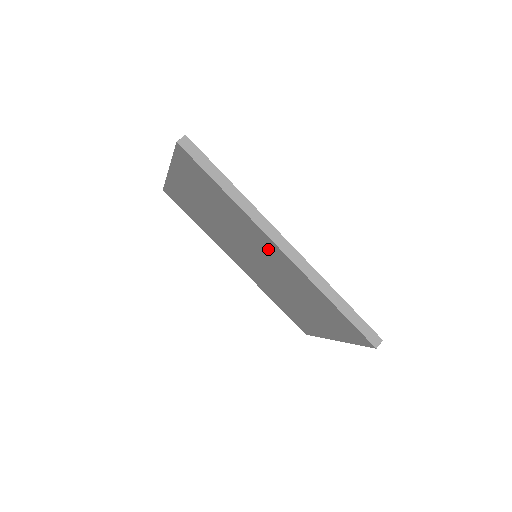
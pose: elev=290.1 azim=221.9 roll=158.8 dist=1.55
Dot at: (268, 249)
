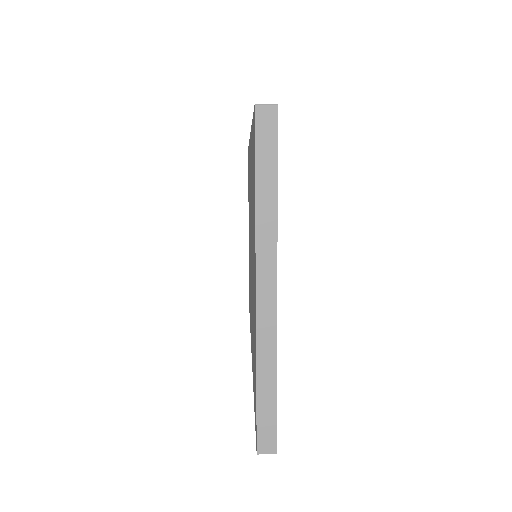
Dot at: occluded
